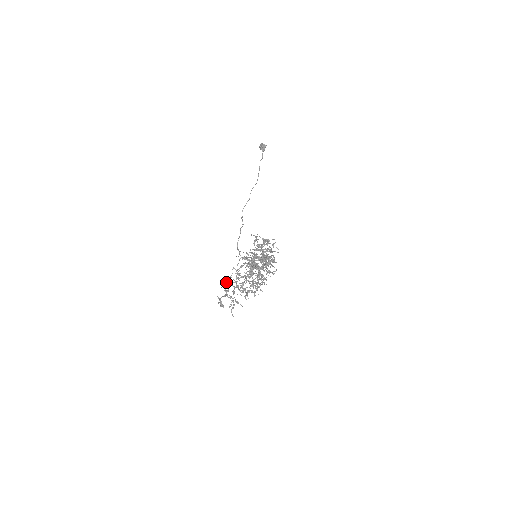
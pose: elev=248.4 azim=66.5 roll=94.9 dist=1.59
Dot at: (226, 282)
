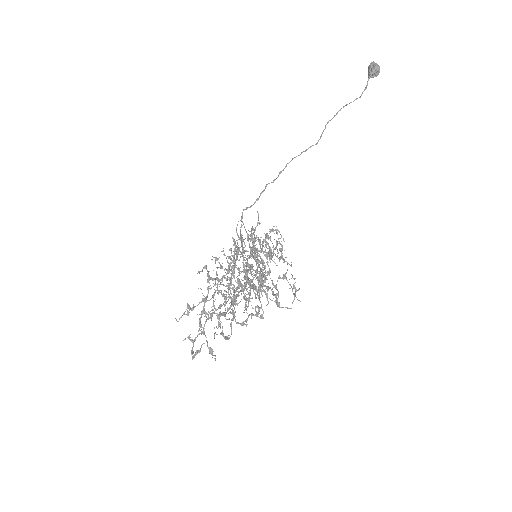
Dot at: (217, 313)
